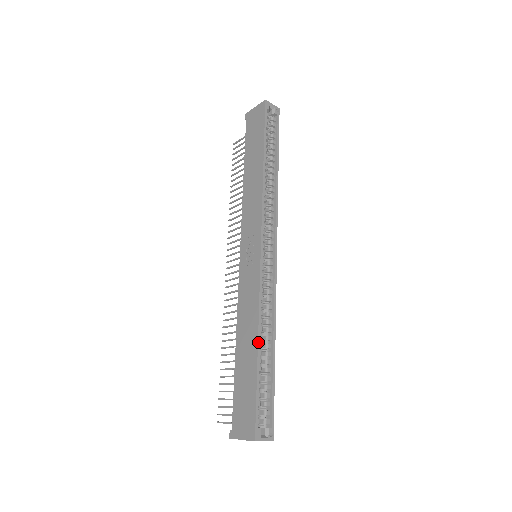
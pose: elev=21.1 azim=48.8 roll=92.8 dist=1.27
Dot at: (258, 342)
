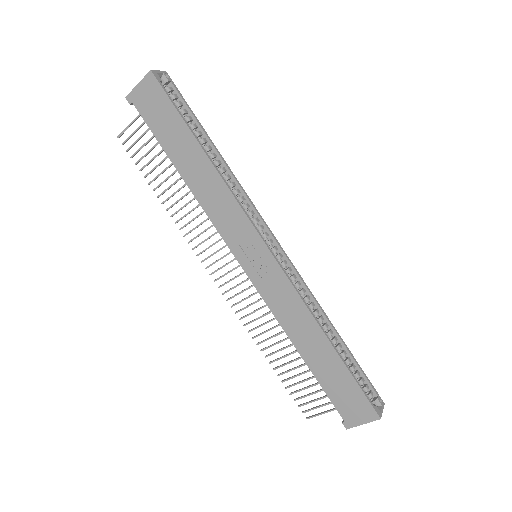
Dot at: (328, 339)
